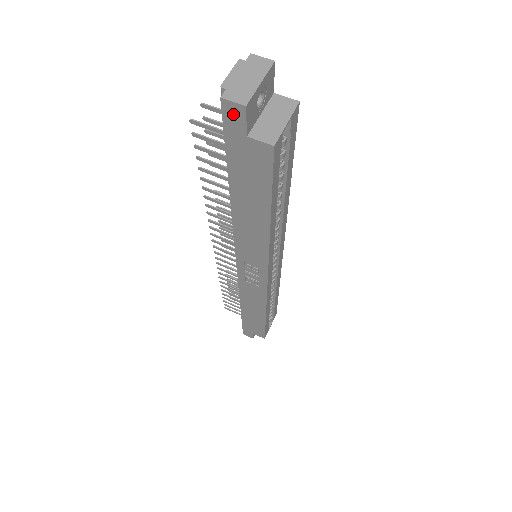
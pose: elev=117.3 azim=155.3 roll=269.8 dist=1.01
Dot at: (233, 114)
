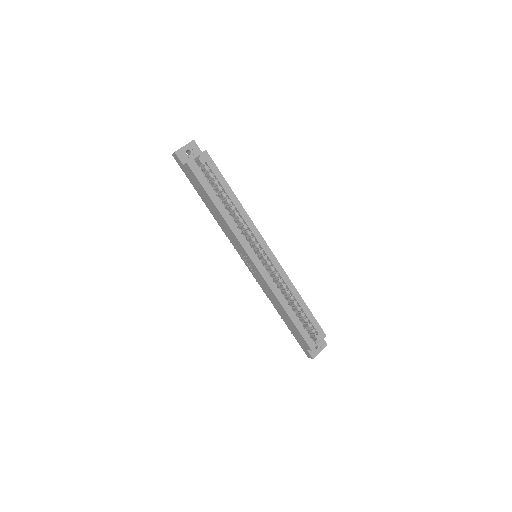
Dot at: (176, 158)
